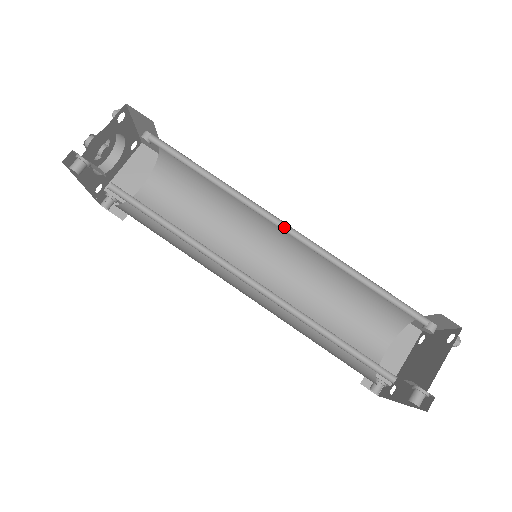
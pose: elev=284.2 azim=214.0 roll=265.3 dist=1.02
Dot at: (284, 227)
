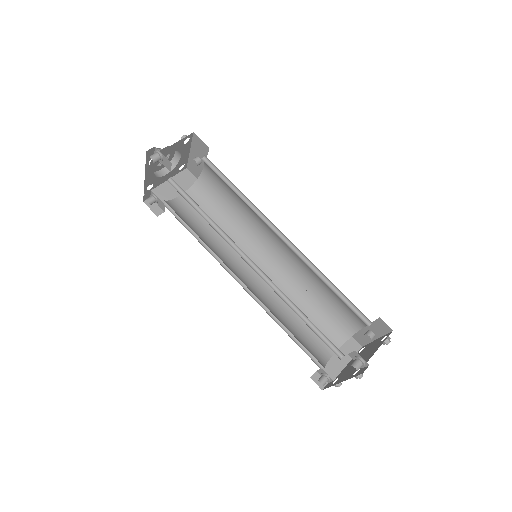
Dot at: (282, 238)
